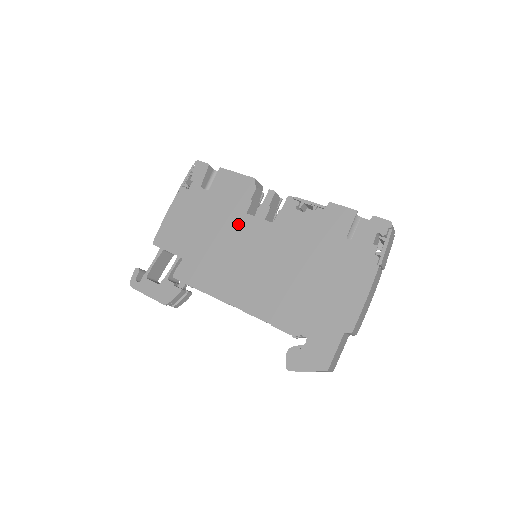
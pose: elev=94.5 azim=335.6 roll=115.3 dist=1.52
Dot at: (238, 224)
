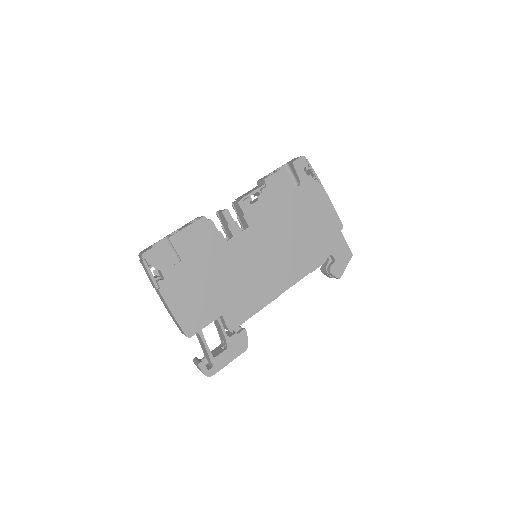
Dot at: (230, 253)
